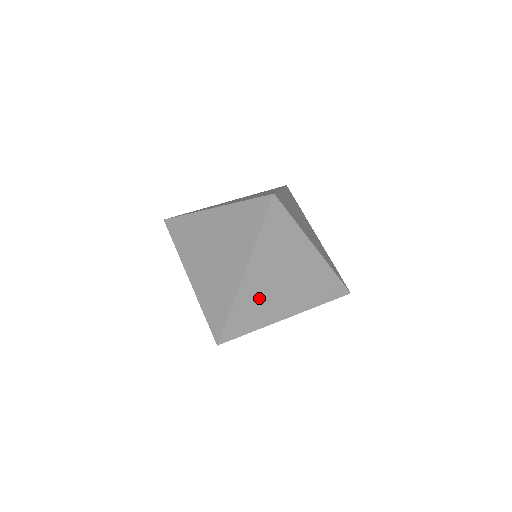
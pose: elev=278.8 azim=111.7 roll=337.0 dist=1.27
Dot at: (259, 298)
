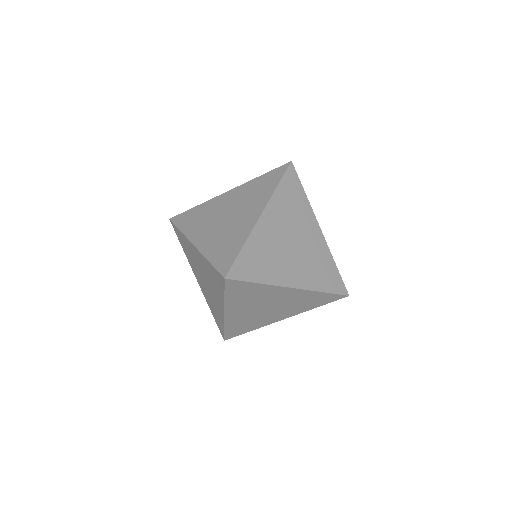
Dot at: (248, 319)
